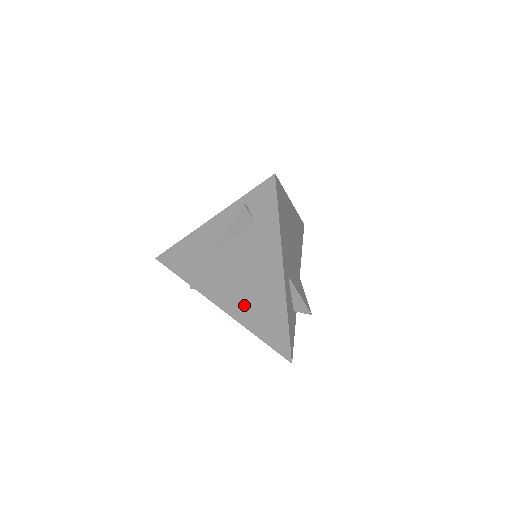
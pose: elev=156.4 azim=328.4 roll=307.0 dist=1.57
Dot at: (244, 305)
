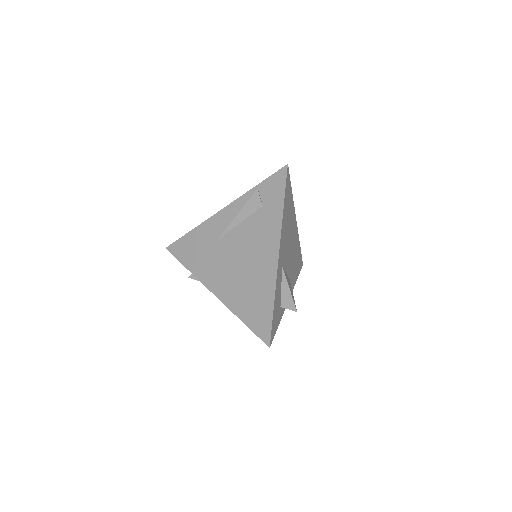
Dot at: (236, 288)
